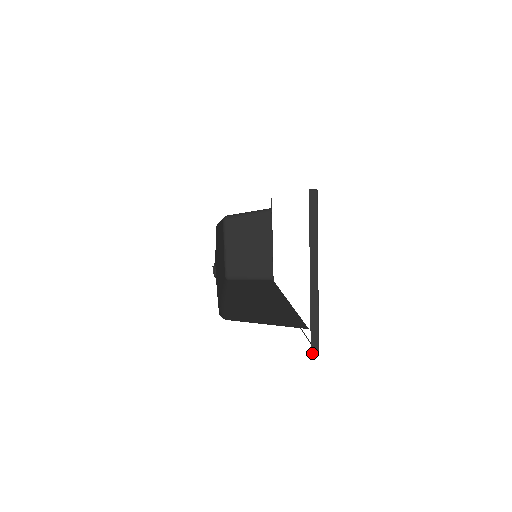
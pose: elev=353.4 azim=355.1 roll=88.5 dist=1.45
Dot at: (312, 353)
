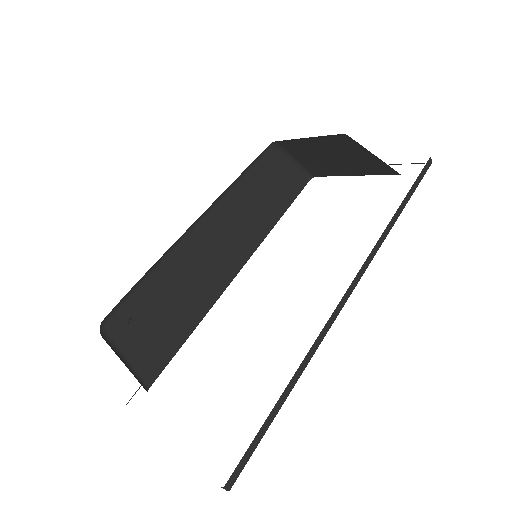
Dot at: occluded
